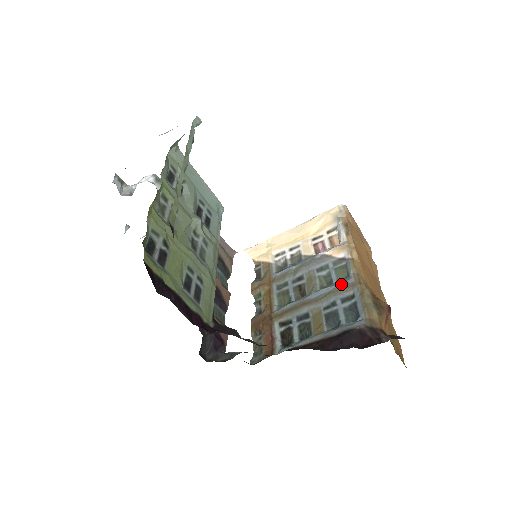
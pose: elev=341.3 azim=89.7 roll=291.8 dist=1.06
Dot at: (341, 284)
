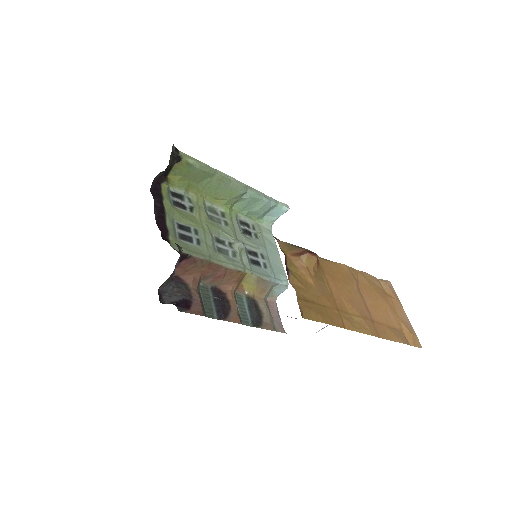
Dot at: occluded
